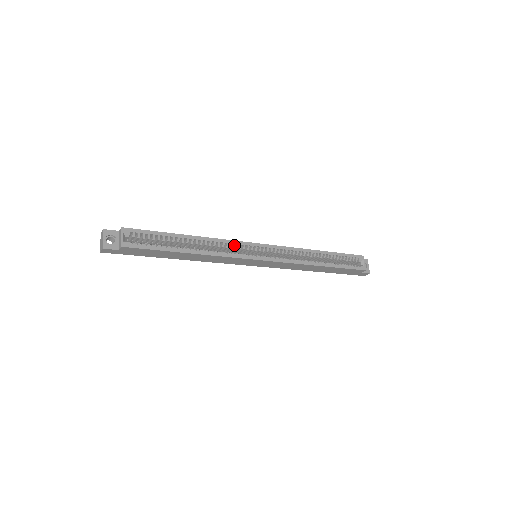
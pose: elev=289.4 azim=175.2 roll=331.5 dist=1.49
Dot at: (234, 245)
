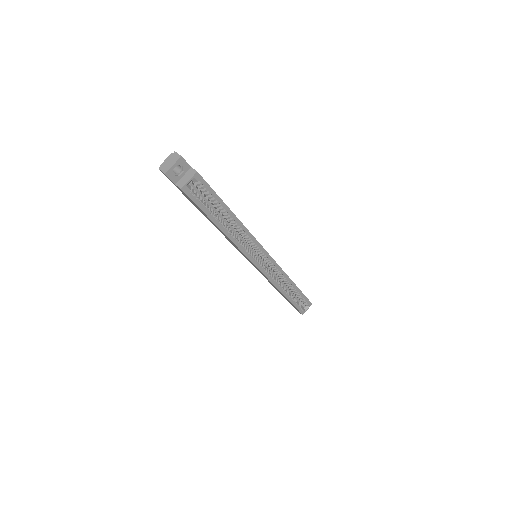
Dot at: (253, 242)
